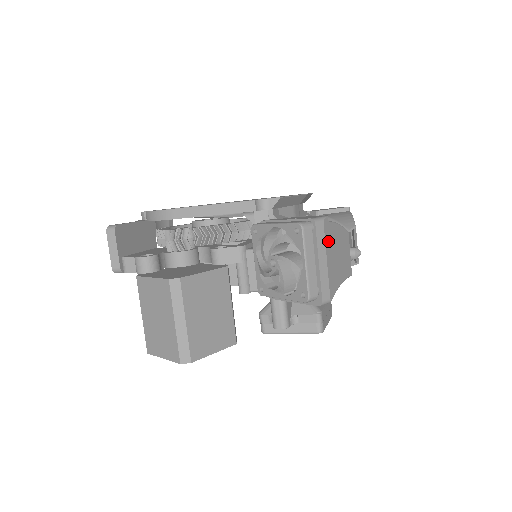
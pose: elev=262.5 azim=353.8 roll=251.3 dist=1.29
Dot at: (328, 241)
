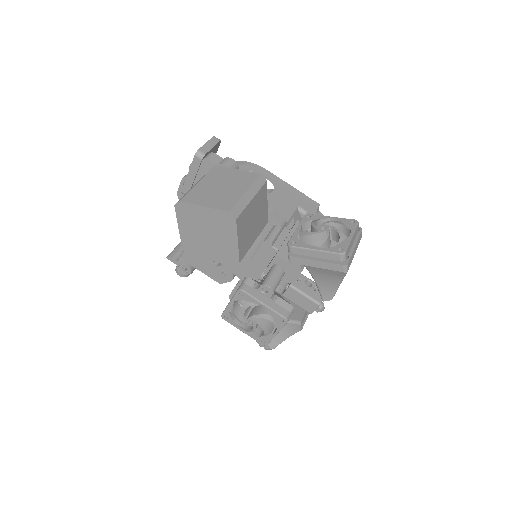
Dot at: occluded
